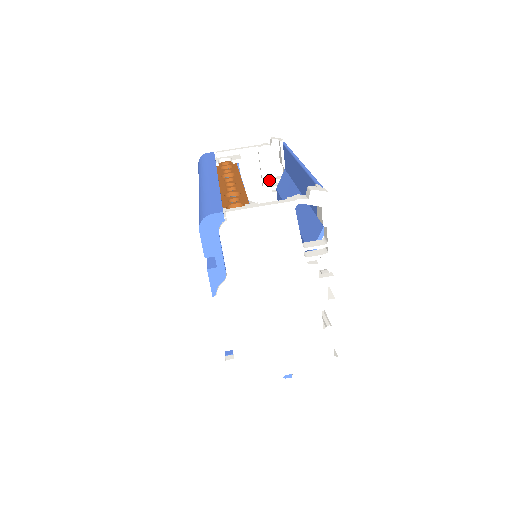
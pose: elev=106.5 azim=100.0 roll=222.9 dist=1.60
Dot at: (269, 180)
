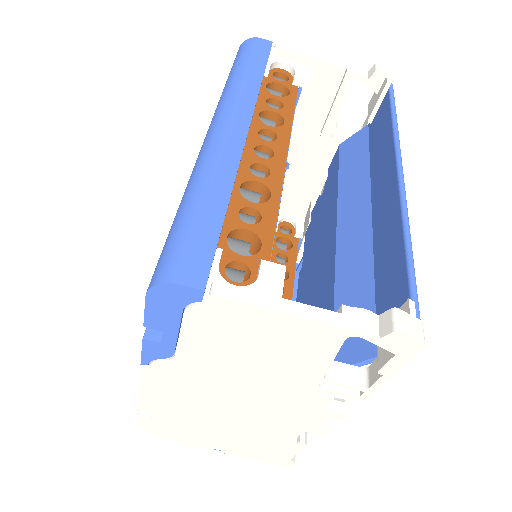
Dot at: (336, 128)
